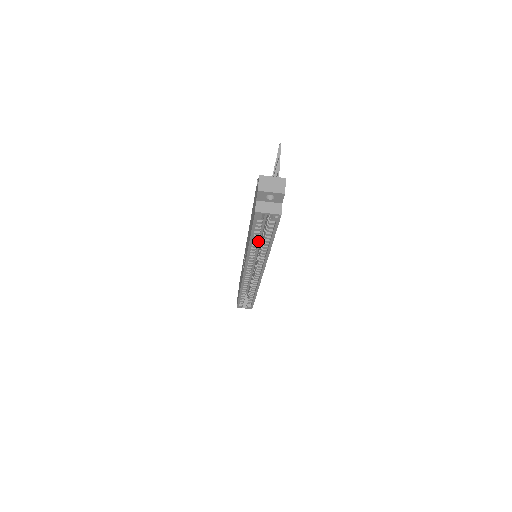
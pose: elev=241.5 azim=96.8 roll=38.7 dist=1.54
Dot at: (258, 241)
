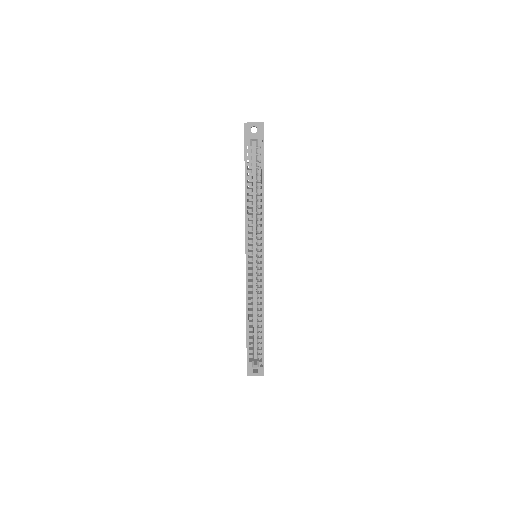
Dot at: (254, 221)
